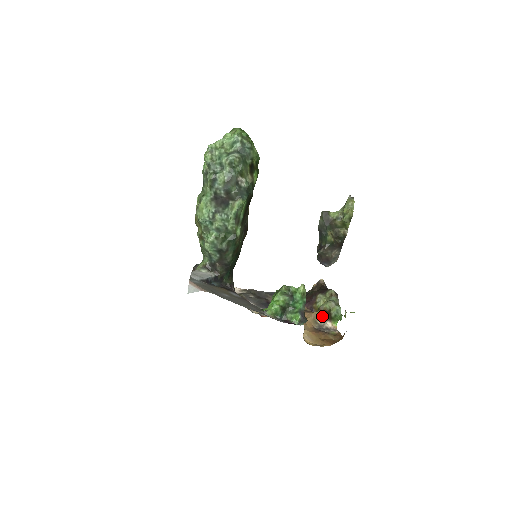
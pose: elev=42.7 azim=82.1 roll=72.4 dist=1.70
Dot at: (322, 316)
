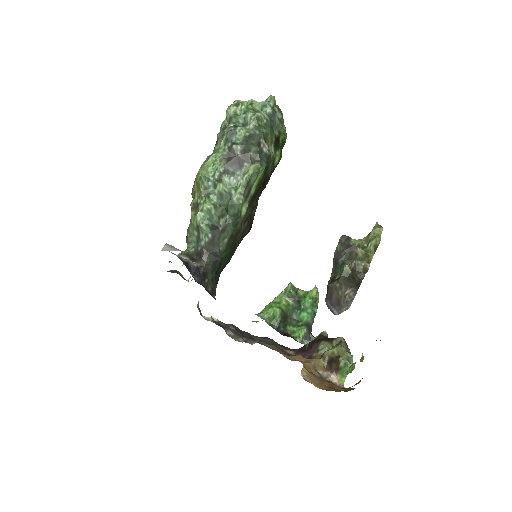
Dot at: (325, 367)
